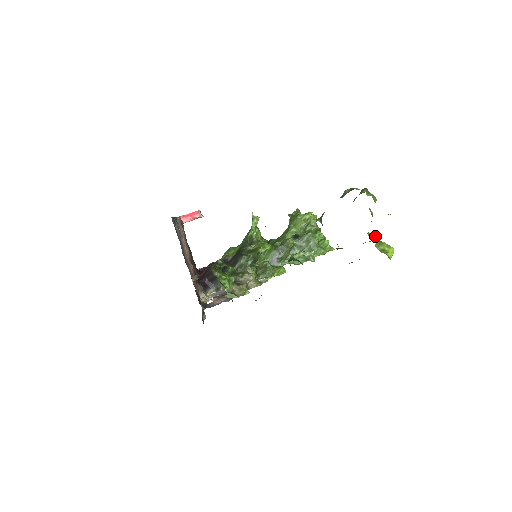
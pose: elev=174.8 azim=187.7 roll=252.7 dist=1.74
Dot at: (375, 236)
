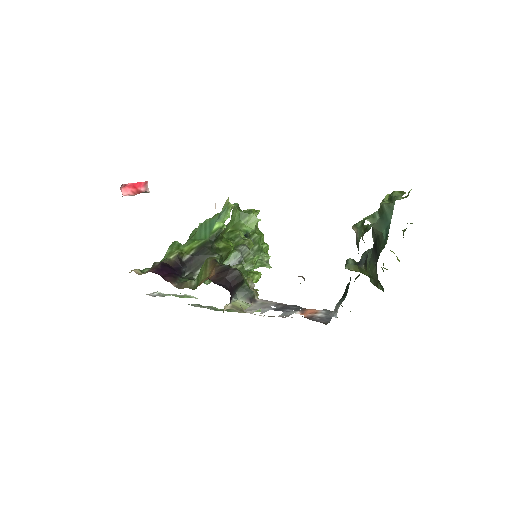
Dot at: occluded
